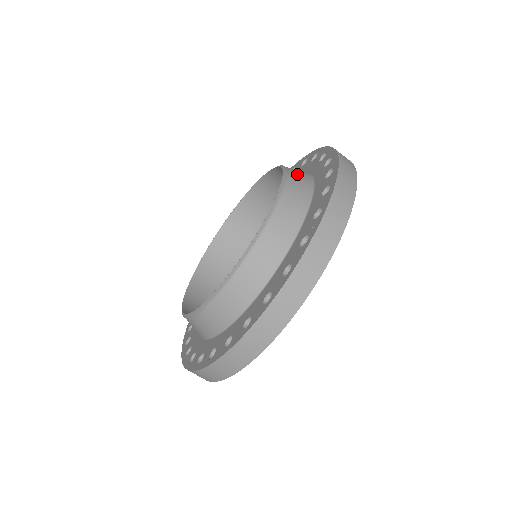
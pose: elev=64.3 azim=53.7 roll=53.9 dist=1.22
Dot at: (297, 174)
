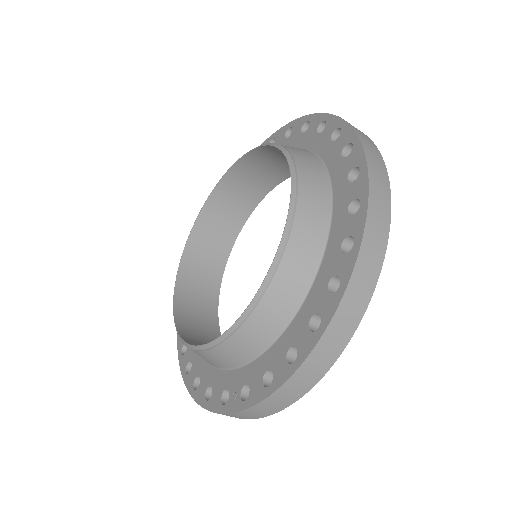
Dot at: (278, 297)
